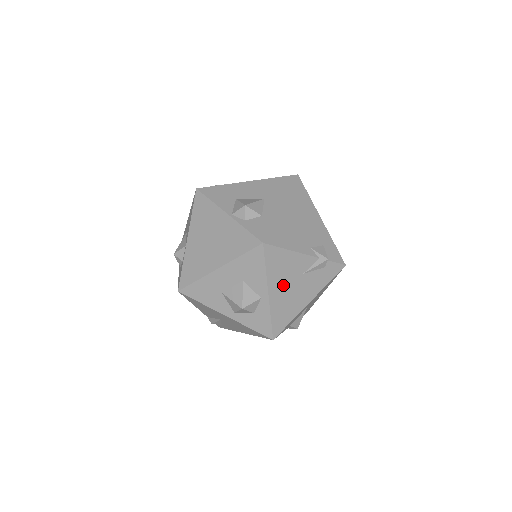
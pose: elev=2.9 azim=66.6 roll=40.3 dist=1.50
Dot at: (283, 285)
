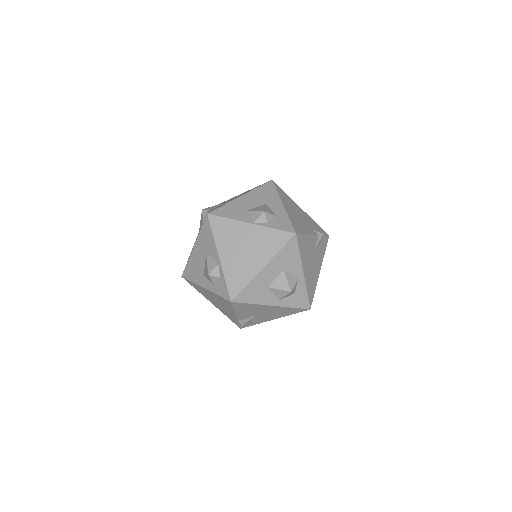
Dot at: (308, 263)
